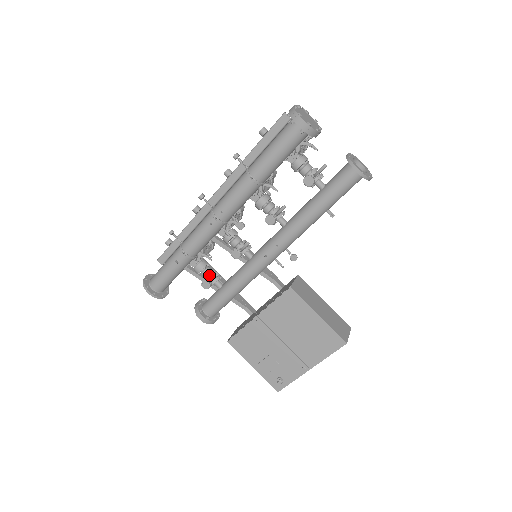
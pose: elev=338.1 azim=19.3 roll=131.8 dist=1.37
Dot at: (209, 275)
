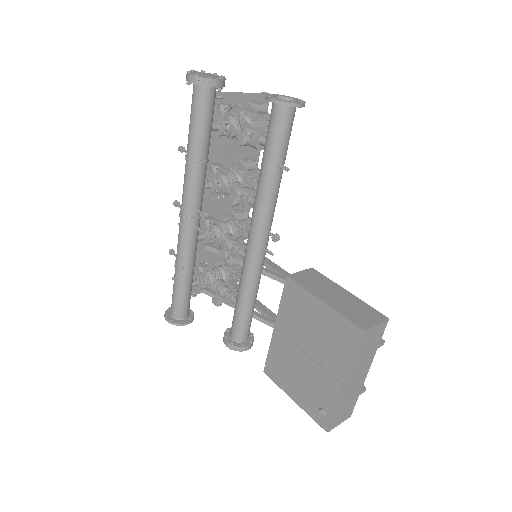
Dot at: (225, 293)
